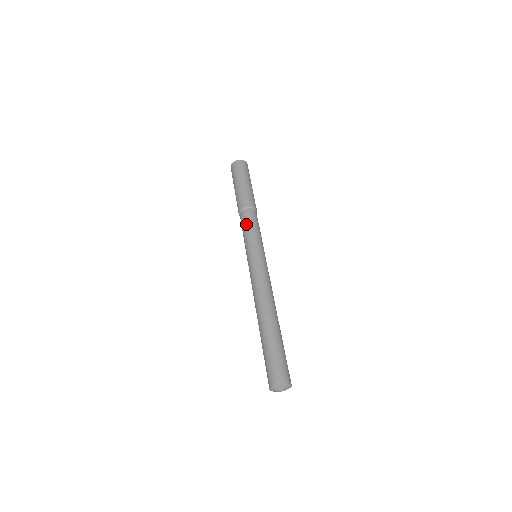
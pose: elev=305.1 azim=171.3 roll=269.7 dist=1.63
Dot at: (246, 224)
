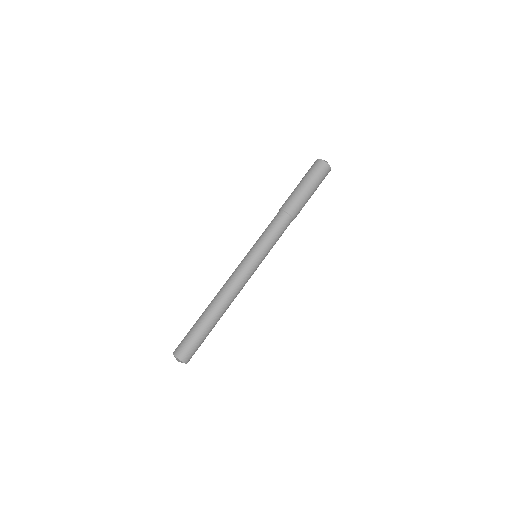
Dot at: (268, 225)
